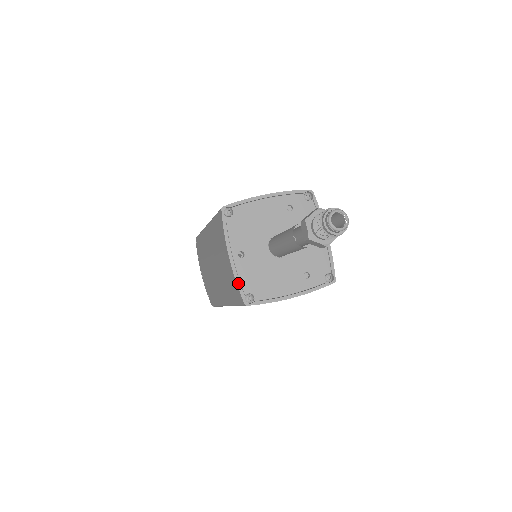
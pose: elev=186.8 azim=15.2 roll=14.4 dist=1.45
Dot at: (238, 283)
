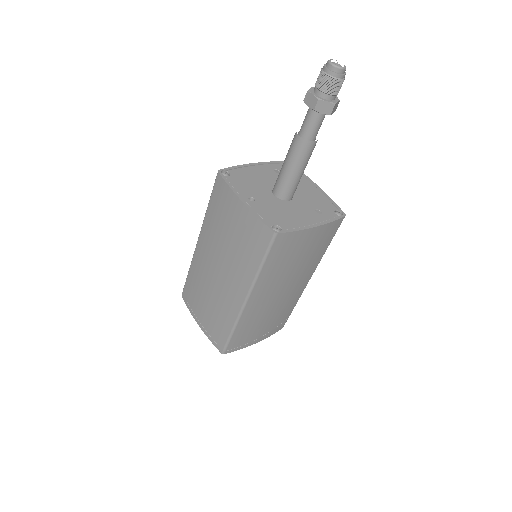
Dot at: (260, 218)
